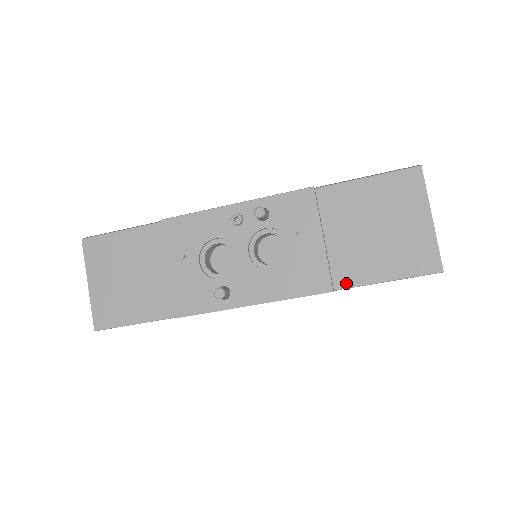
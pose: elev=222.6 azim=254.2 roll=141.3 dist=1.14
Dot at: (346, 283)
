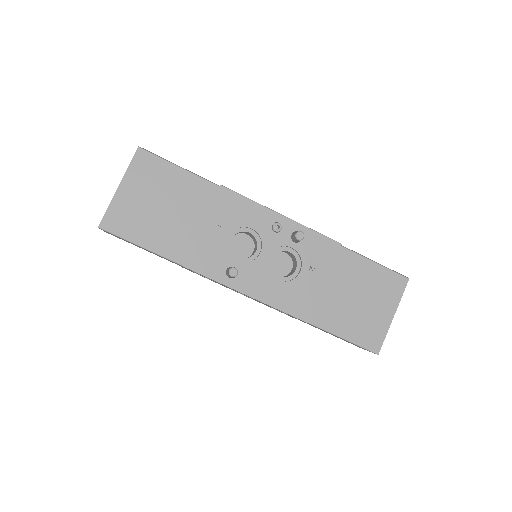
Dot at: (316, 322)
